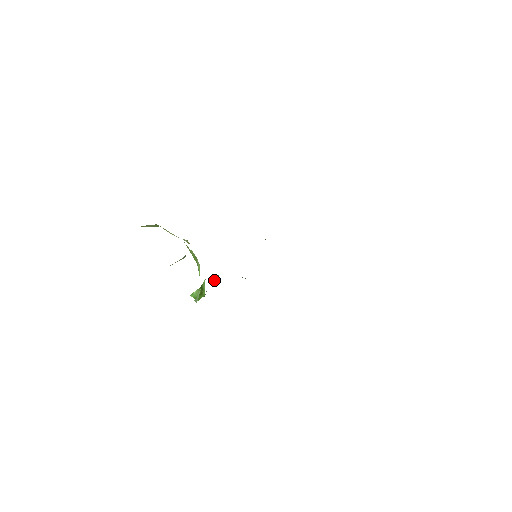
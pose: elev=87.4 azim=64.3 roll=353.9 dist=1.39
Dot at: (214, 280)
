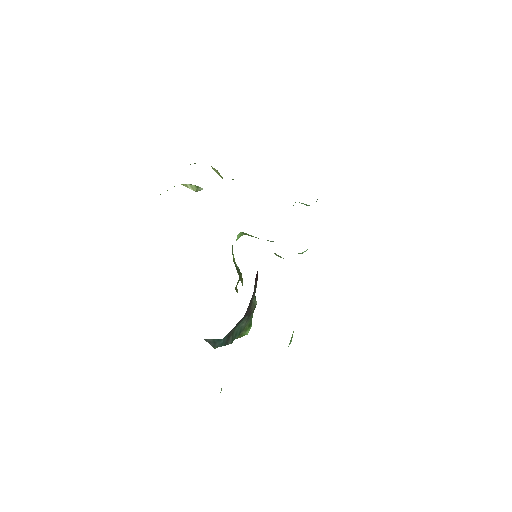
Dot at: occluded
